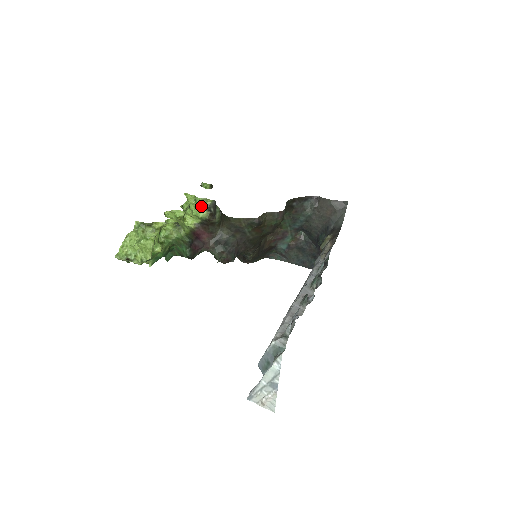
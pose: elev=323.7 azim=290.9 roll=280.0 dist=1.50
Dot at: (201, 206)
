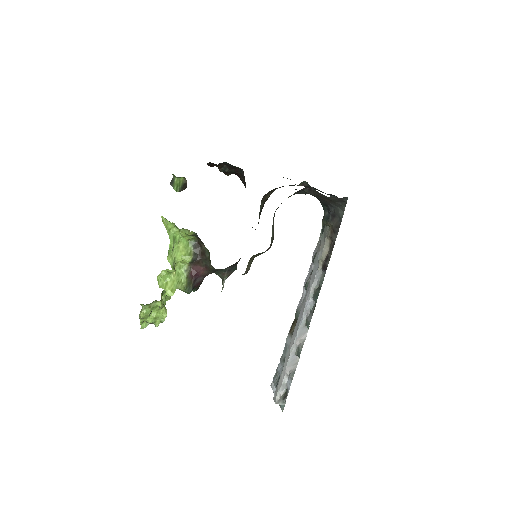
Dot at: (185, 234)
